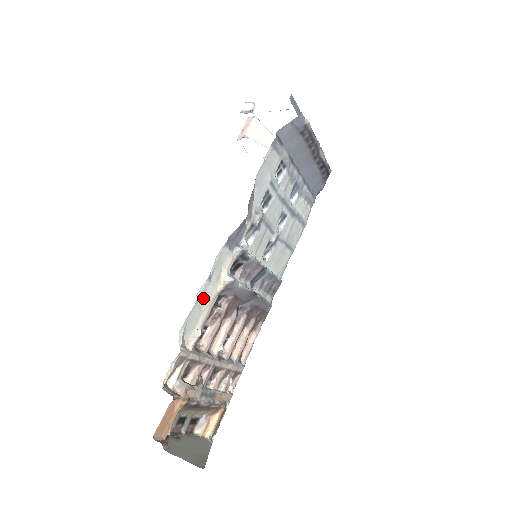
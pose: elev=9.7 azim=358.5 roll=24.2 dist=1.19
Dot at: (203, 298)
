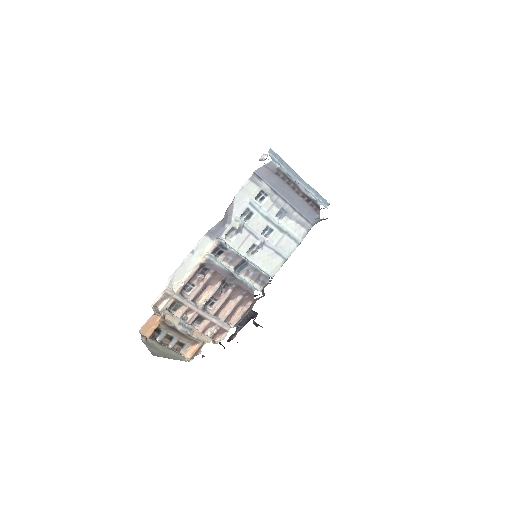
Dot at: (188, 264)
